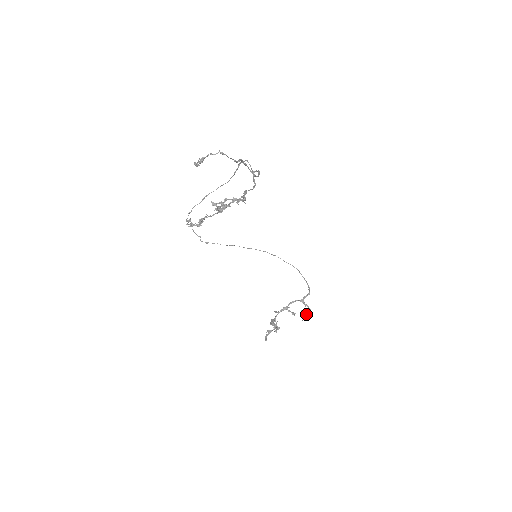
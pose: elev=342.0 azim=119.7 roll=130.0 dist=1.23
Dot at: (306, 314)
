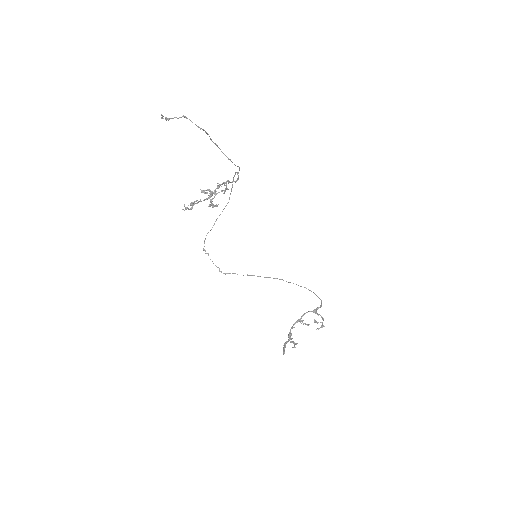
Dot at: occluded
